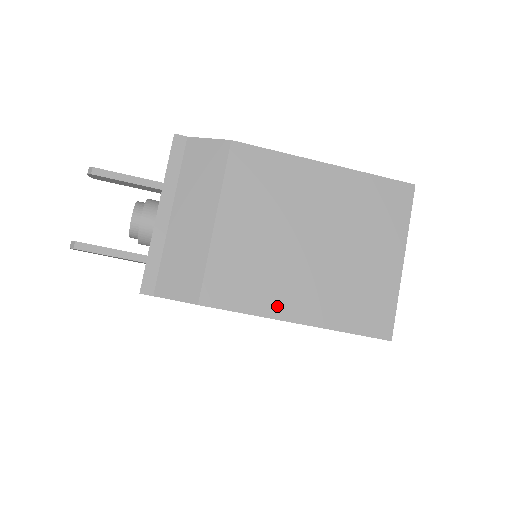
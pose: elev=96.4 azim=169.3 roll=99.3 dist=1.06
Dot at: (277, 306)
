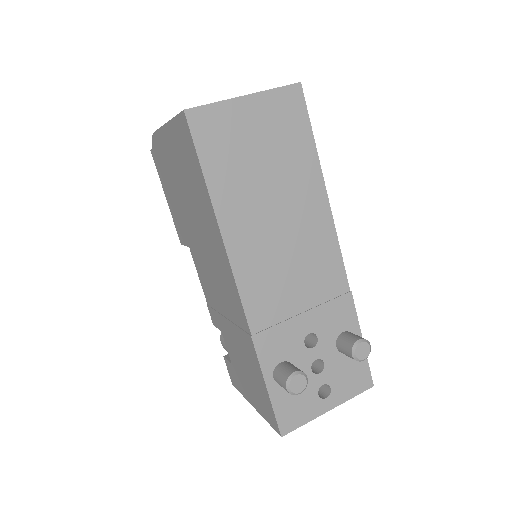
Dot at: occluded
